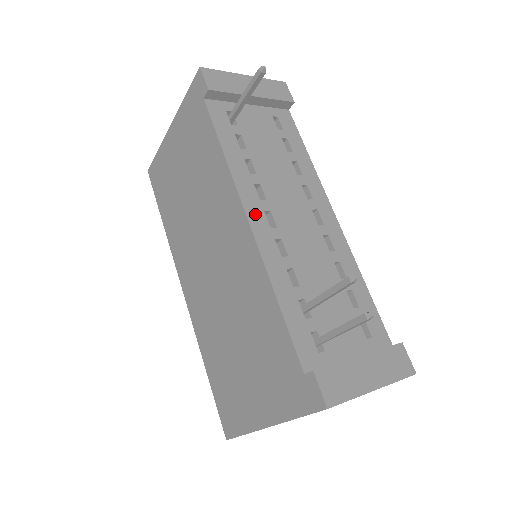
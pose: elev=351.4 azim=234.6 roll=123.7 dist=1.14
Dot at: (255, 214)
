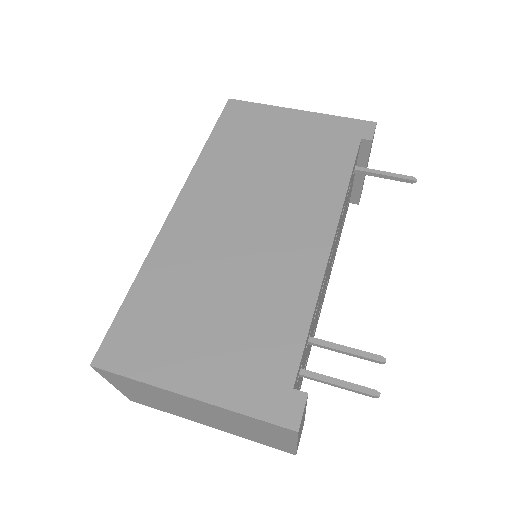
Dot at: occluded
